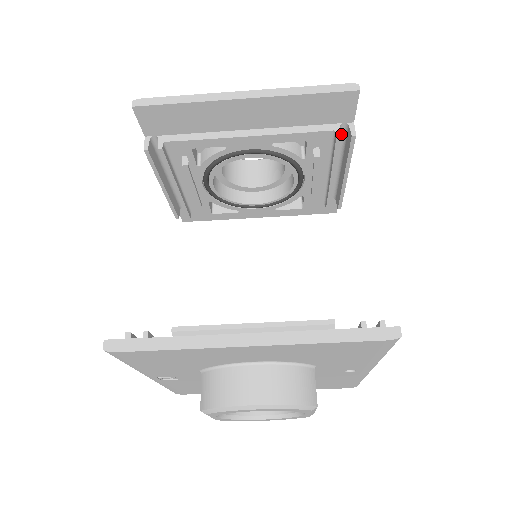
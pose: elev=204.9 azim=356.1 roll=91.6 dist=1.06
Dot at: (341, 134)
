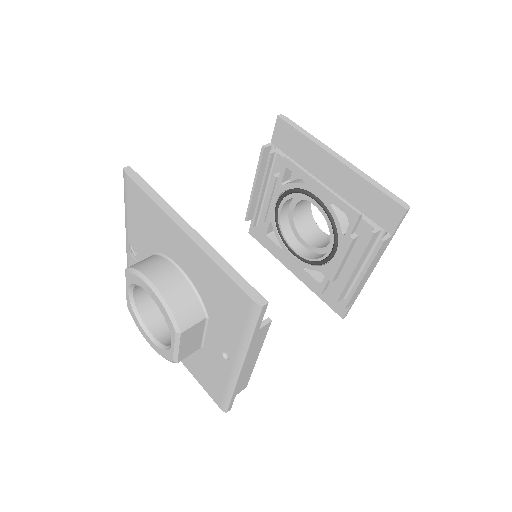
Dot at: (379, 240)
